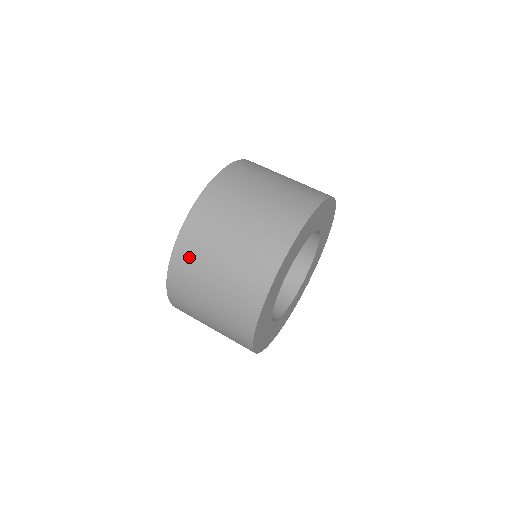
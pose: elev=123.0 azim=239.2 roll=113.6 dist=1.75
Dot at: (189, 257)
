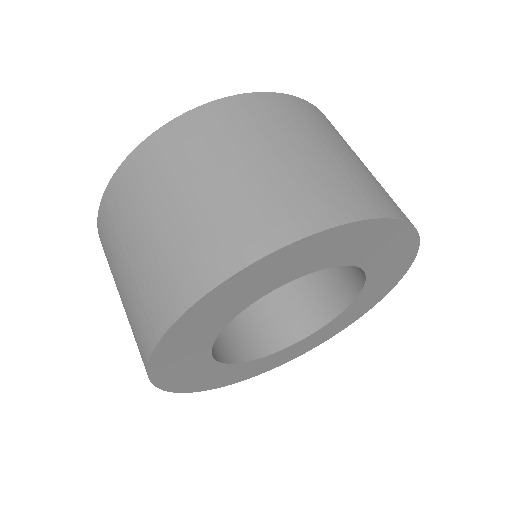
Dot at: (150, 167)
